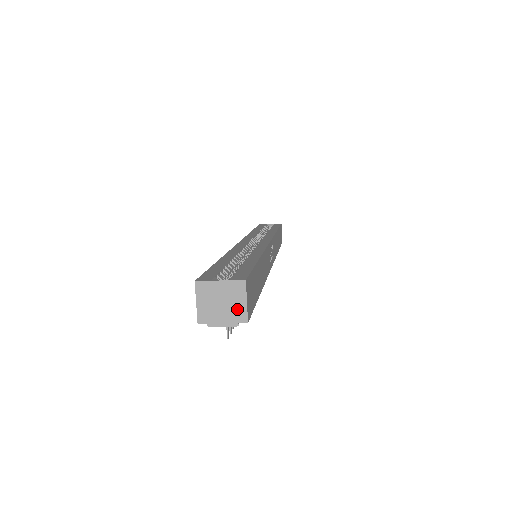
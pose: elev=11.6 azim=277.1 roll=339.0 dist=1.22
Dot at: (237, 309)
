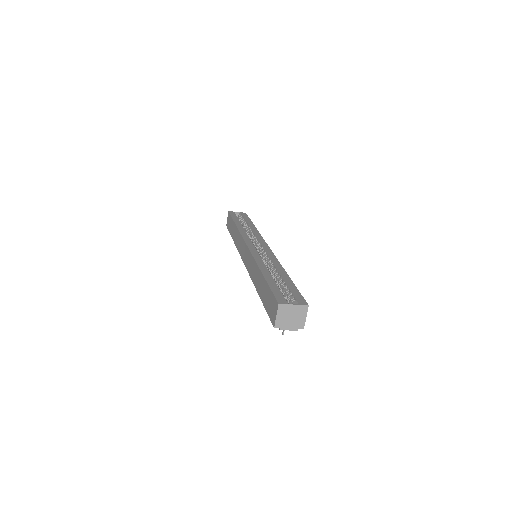
Dot at: (300, 321)
